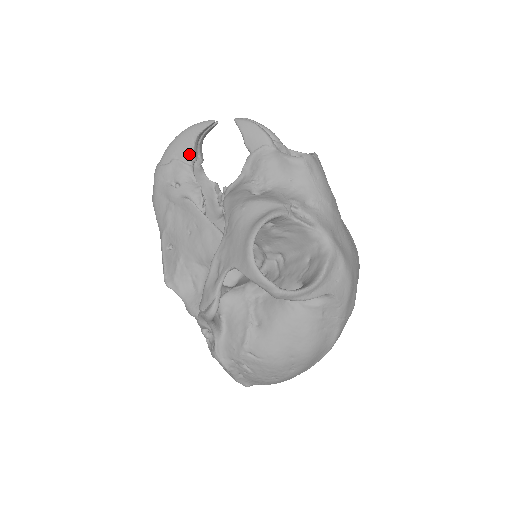
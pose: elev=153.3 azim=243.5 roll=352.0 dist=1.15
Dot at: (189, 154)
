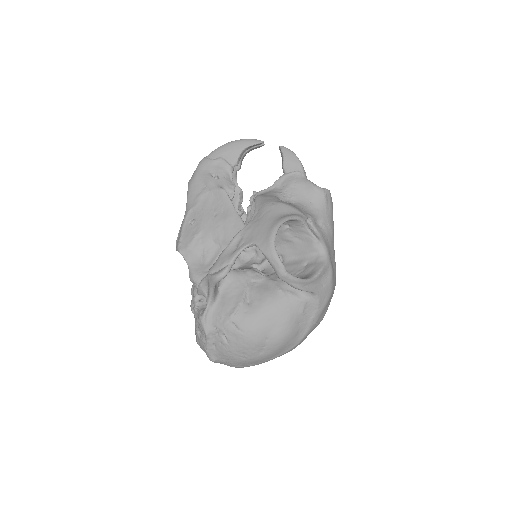
Dot at: (234, 158)
